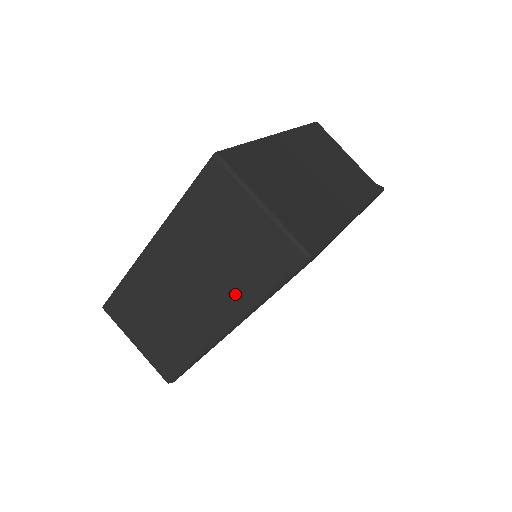
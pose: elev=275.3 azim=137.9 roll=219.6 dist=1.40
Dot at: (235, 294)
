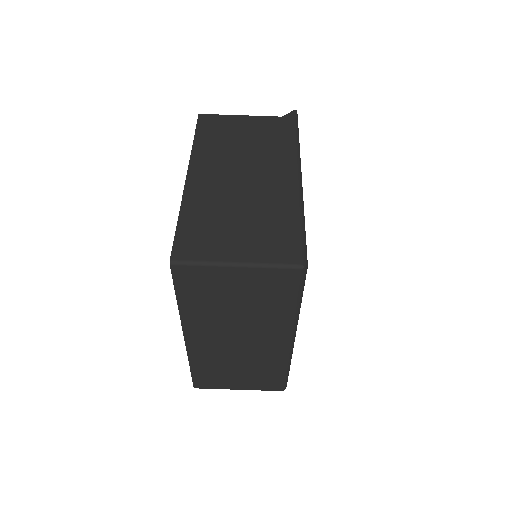
Dot at: (275, 321)
